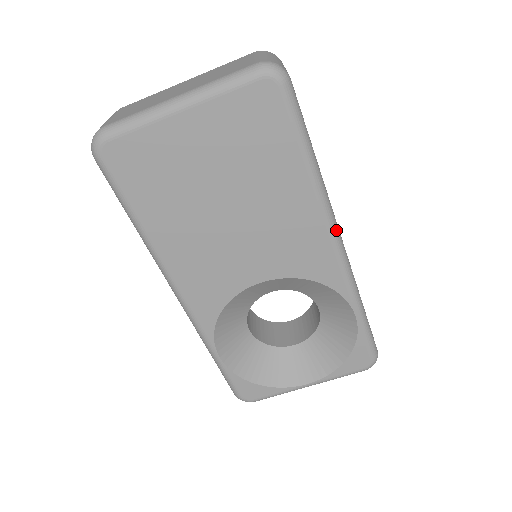
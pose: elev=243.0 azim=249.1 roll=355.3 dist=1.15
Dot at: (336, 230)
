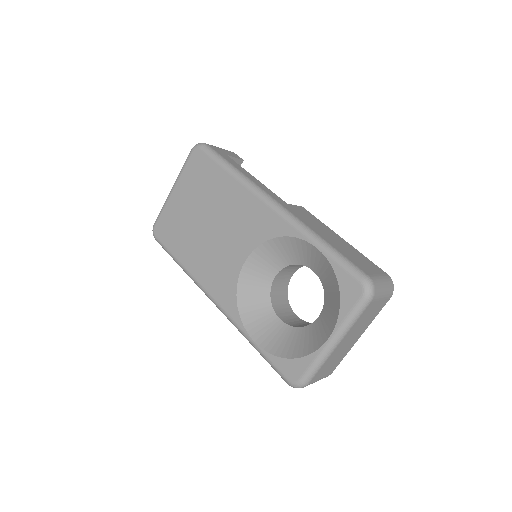
Dot at: (266, 196)
